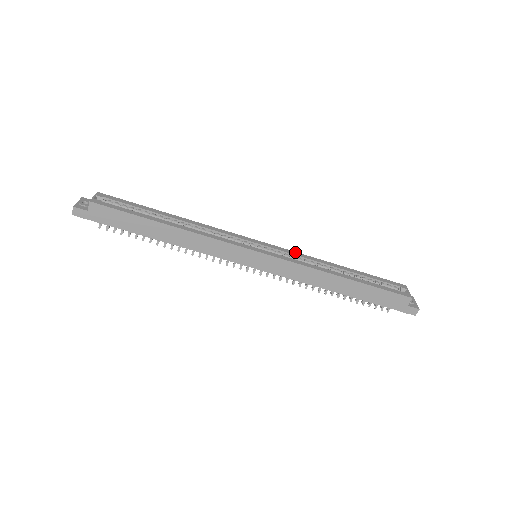
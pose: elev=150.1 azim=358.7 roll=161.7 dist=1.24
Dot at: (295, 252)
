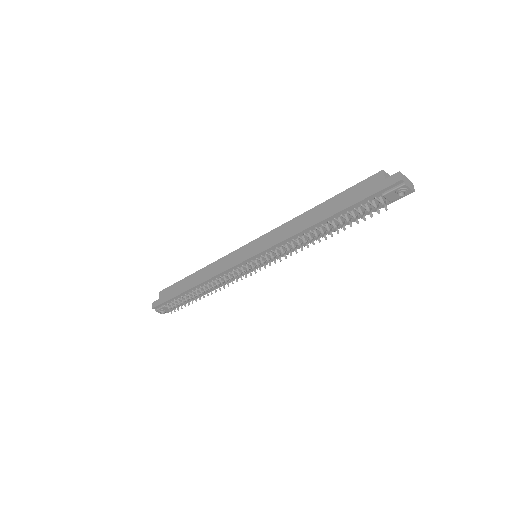
Dot at: occluded
